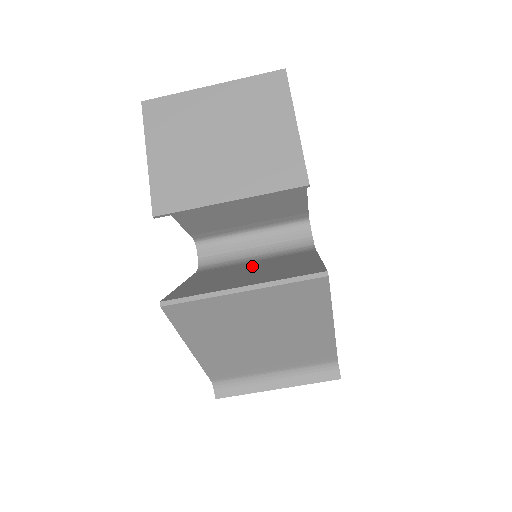
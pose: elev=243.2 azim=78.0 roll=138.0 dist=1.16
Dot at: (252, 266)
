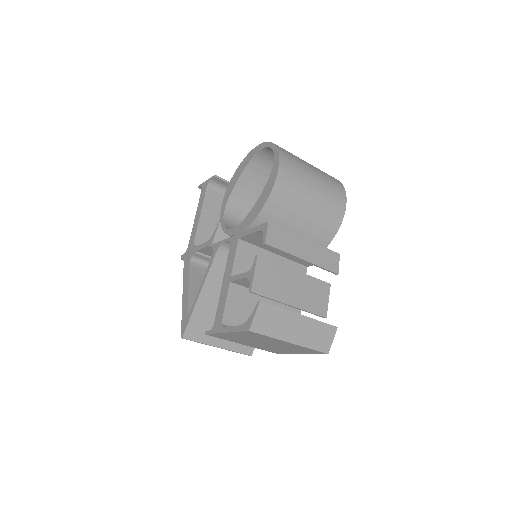
Dot at: occluded
